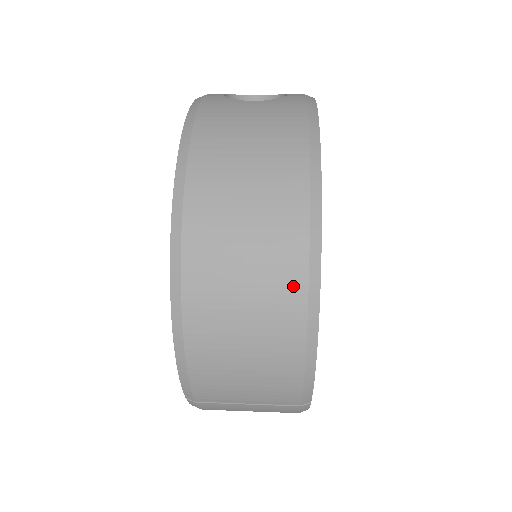
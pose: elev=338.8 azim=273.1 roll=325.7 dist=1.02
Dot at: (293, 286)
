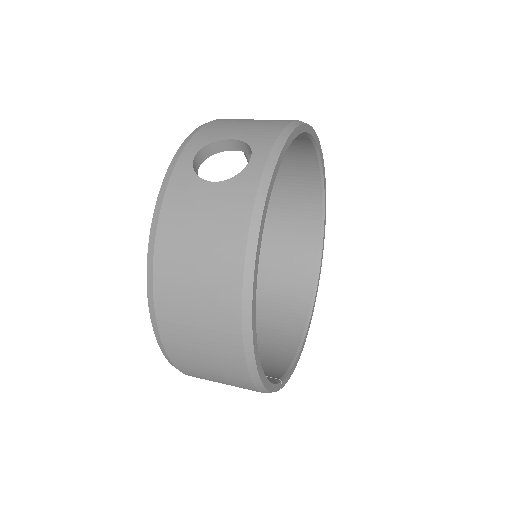
Dot at: (236, 361)
